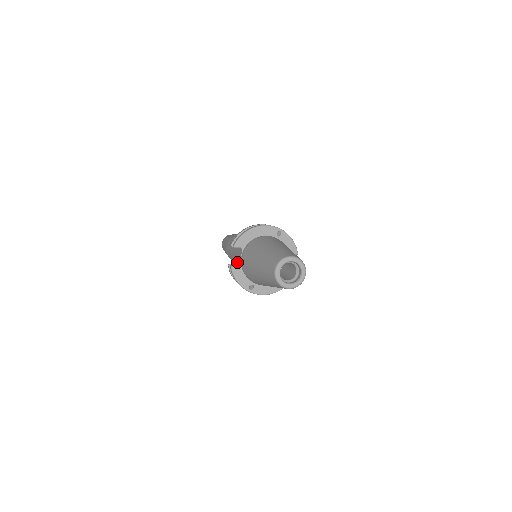
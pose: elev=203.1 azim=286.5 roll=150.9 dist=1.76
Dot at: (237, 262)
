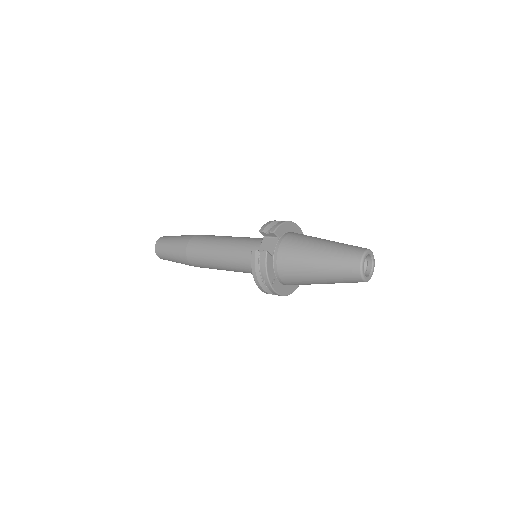
Dot at: (262, 251)
